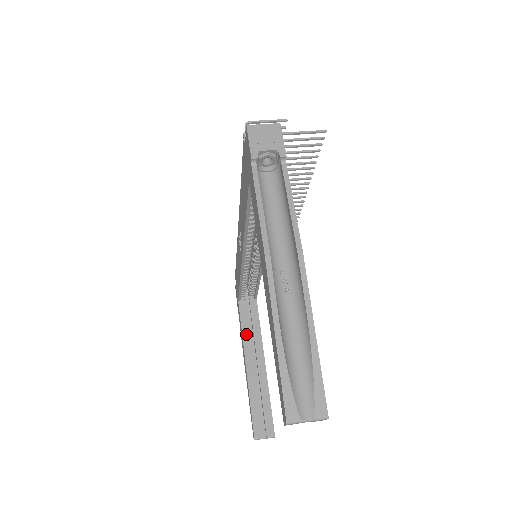
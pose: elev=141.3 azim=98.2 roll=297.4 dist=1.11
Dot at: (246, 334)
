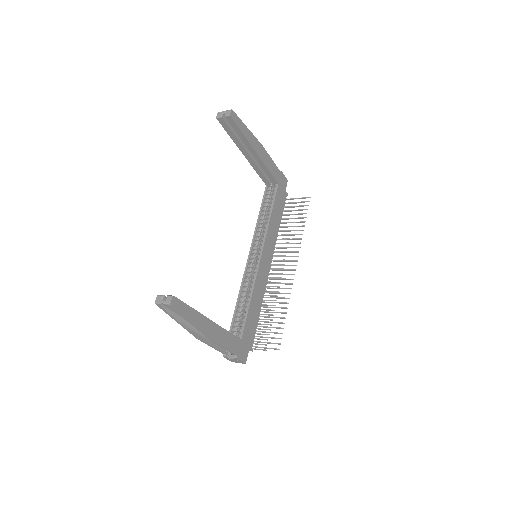
Dot at: occluded
